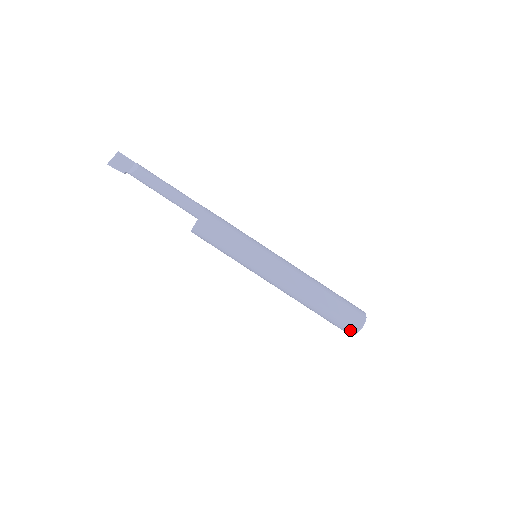
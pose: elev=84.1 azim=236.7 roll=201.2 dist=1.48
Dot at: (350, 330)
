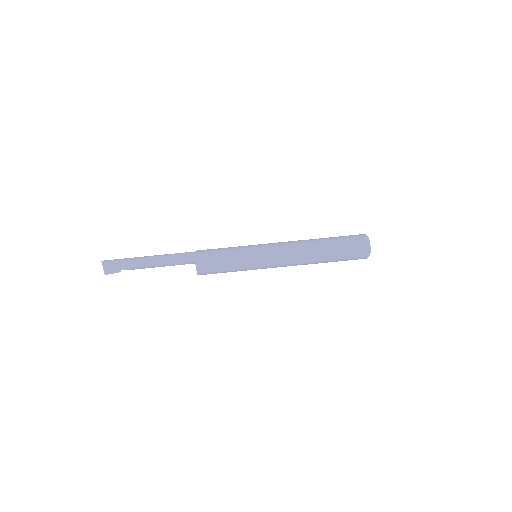
Dot at: occluded
